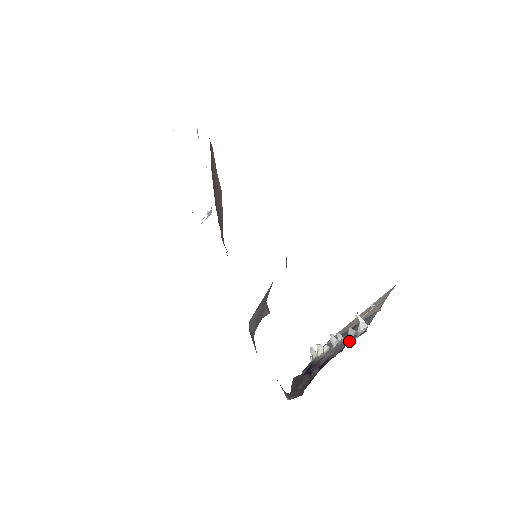
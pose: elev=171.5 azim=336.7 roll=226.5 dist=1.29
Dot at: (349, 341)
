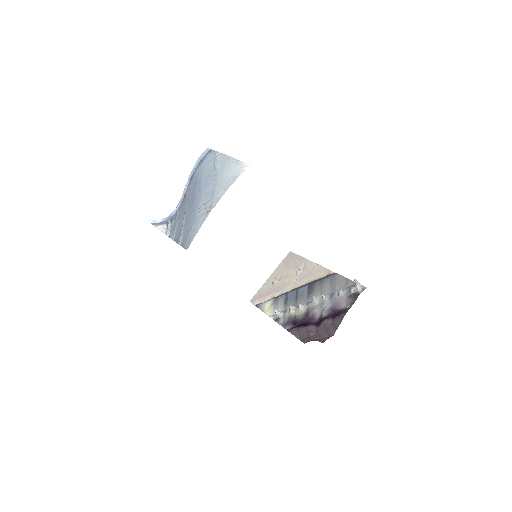
Dot at: (347, 296)
